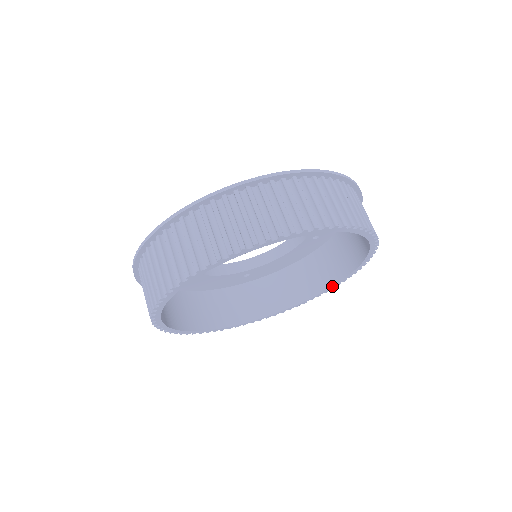
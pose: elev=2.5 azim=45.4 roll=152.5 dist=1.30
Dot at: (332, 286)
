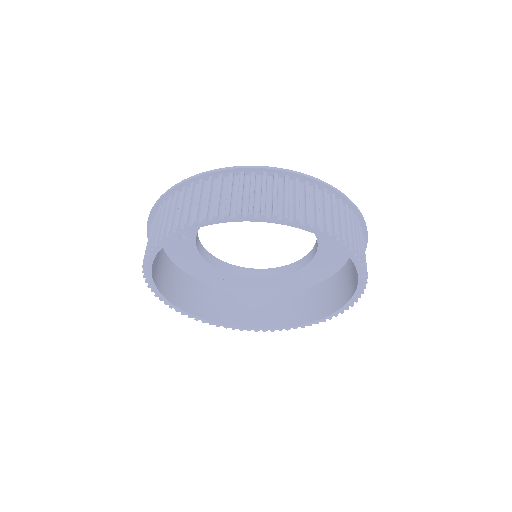
Dot at: (358, 280)
